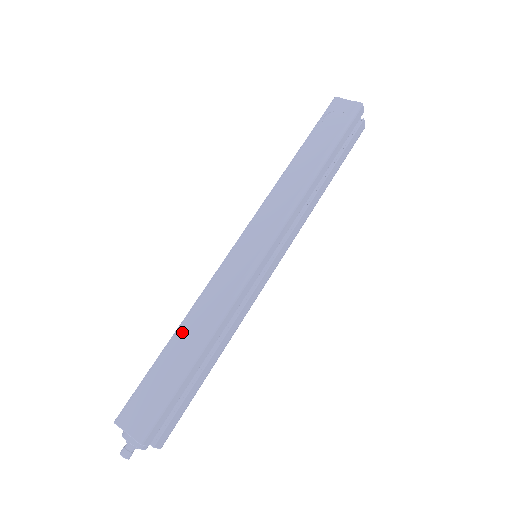
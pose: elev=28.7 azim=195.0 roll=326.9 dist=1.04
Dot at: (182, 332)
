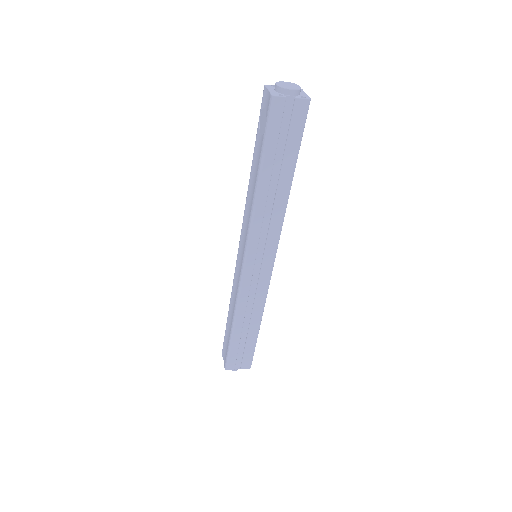
Dot at: (229, 311)
